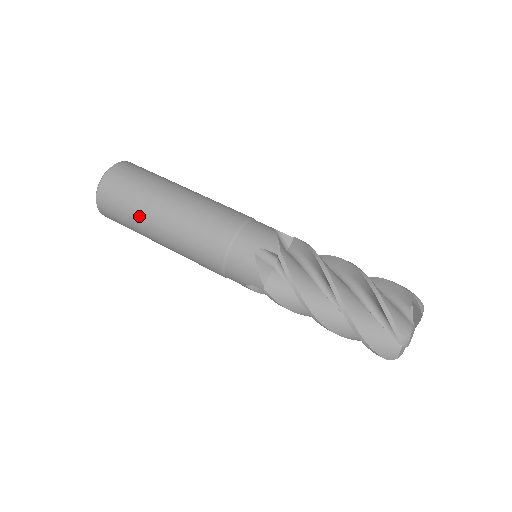
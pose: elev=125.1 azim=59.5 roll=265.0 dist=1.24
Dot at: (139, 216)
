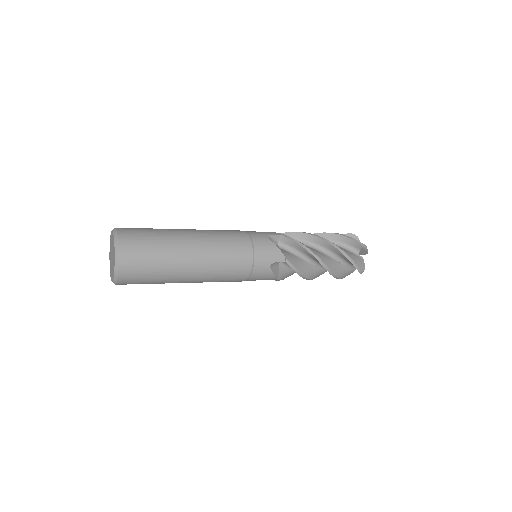
Dot at: (165, 229)
